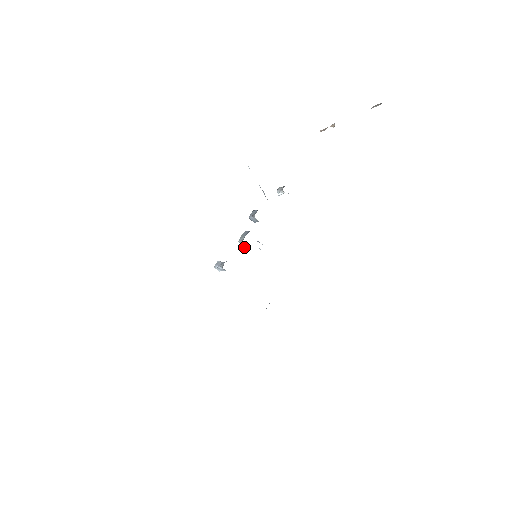
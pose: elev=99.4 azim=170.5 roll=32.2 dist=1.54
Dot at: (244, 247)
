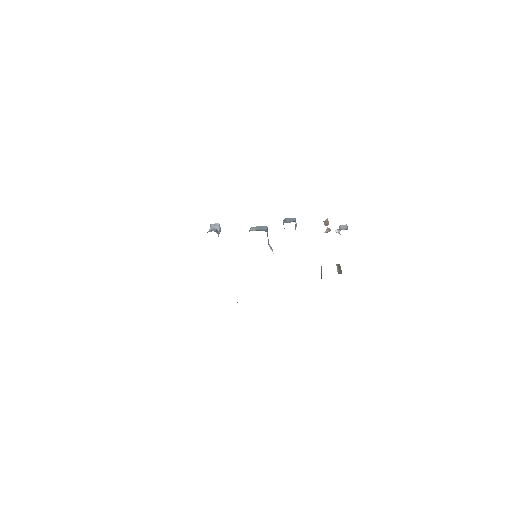
Dot at: occluded
